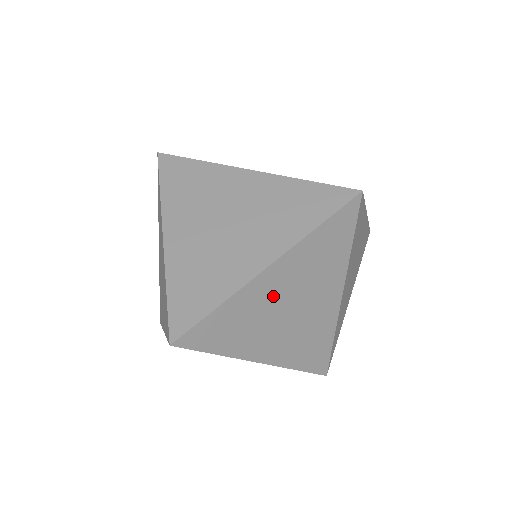
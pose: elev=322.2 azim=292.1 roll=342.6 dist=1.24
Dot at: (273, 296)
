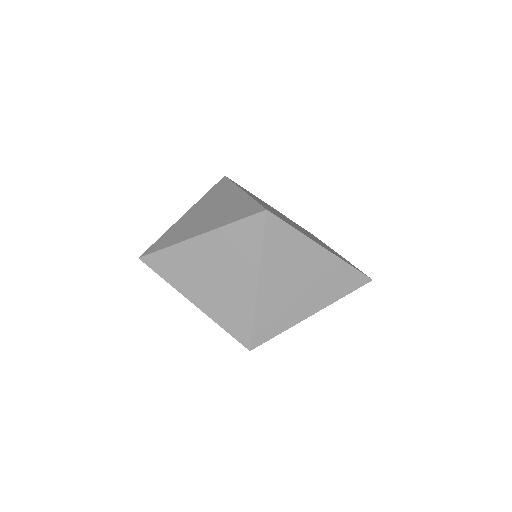
Dot at: (200, 259)
